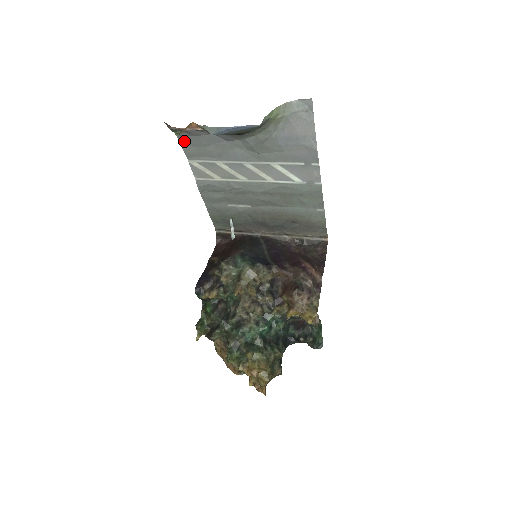
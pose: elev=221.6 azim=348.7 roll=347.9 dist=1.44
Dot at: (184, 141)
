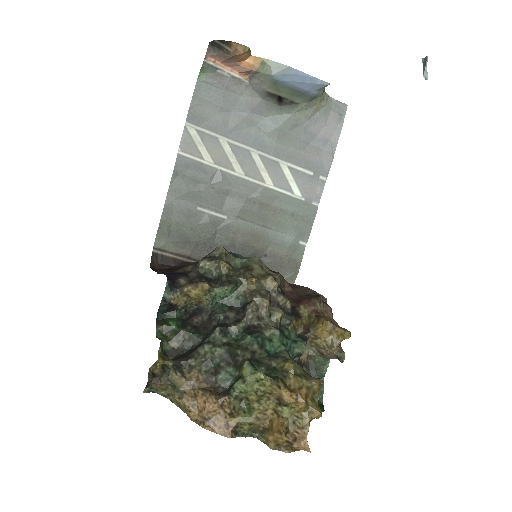
Dot at: (200, 92)
